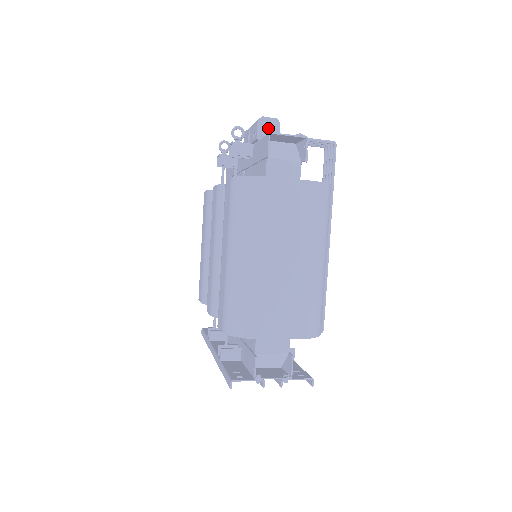
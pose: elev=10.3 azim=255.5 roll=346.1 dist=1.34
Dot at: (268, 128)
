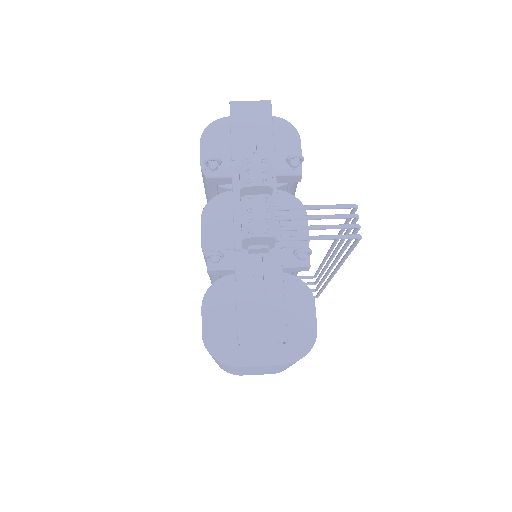
Dot at: (258, 242)
